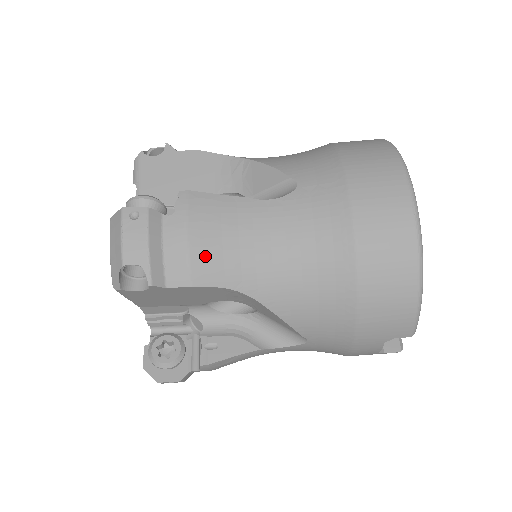
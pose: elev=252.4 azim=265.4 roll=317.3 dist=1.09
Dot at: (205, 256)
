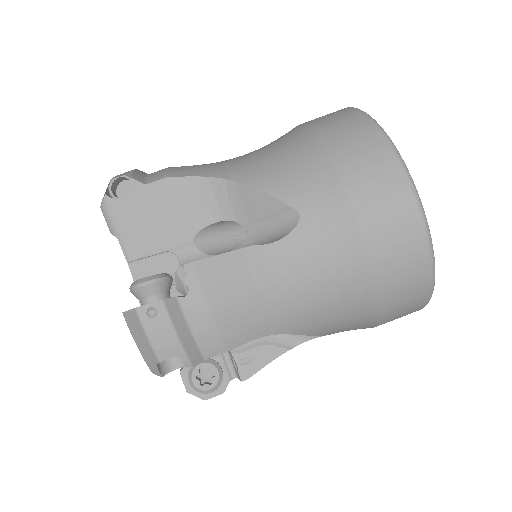
Dot at: (233, 322)
